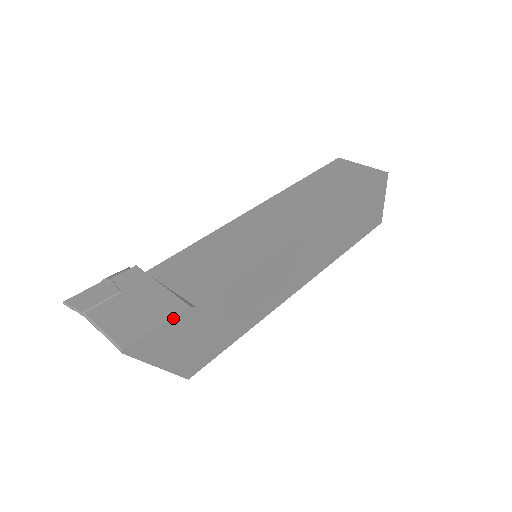
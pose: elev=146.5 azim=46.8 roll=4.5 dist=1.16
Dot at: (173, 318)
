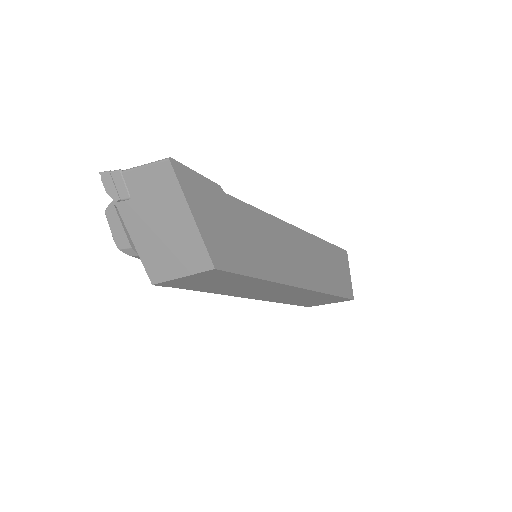
Dot at: (208, 180)
